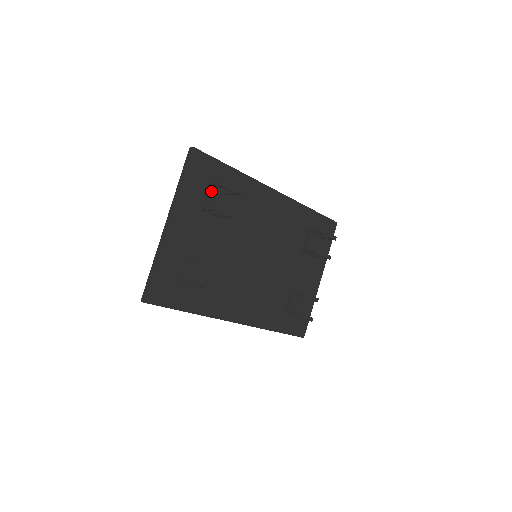
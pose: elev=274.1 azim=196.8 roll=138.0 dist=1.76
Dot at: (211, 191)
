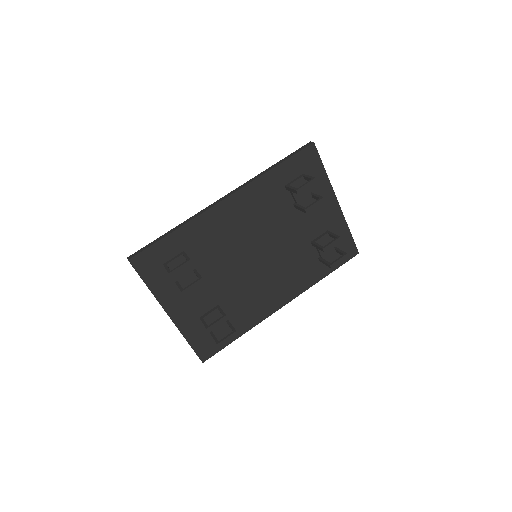
Dot at: occluded
